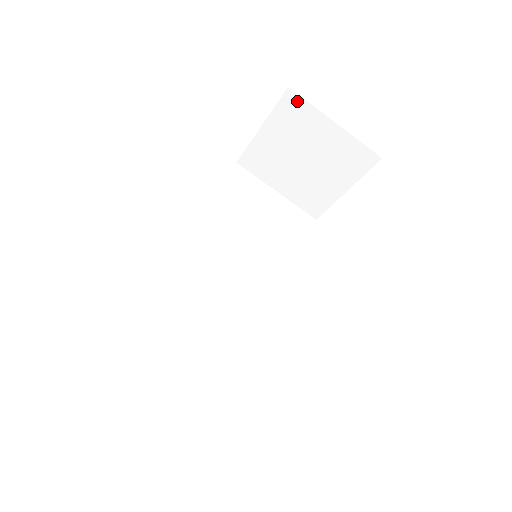
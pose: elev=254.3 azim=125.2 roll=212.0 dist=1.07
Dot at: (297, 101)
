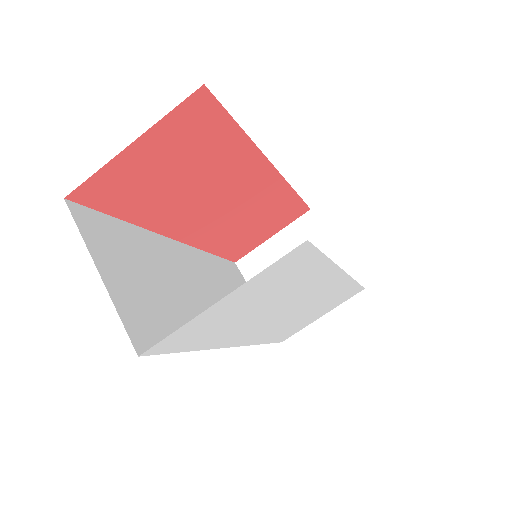
Dot at: (313, 222)
